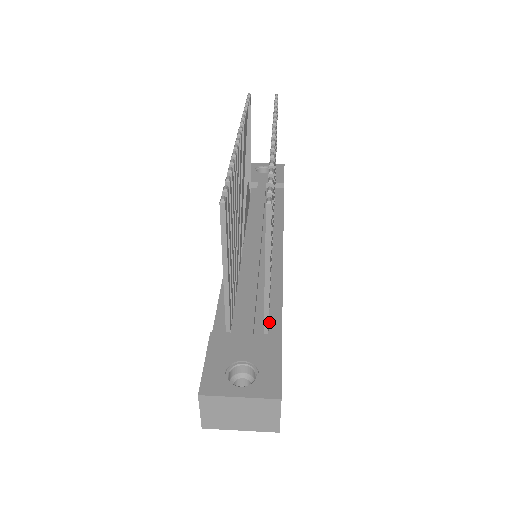
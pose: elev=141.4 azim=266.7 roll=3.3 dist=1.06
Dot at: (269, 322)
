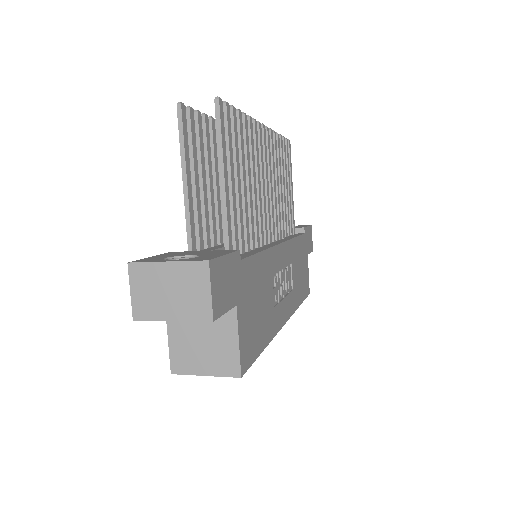
Dot at: occluded
